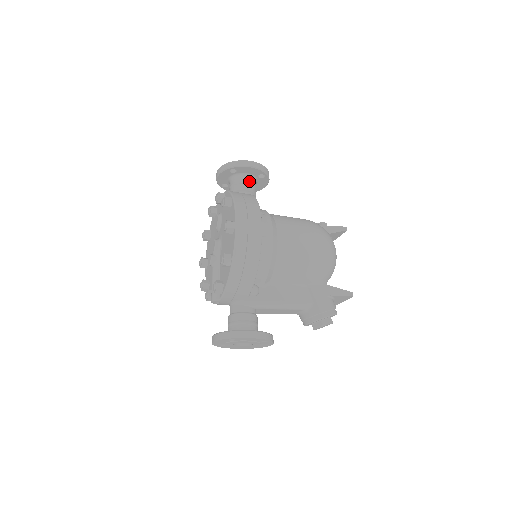
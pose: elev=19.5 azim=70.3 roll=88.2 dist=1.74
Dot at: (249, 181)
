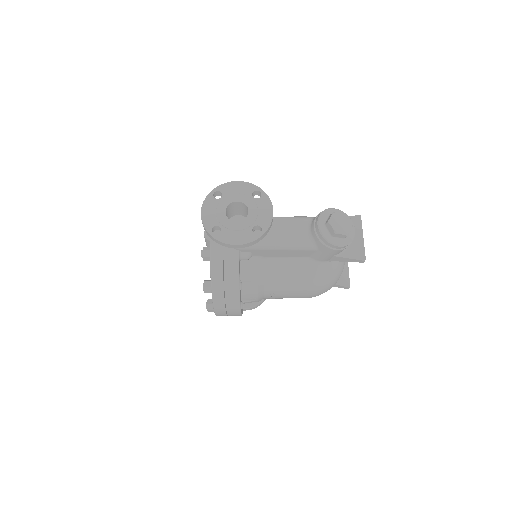
Dot at: occluded
